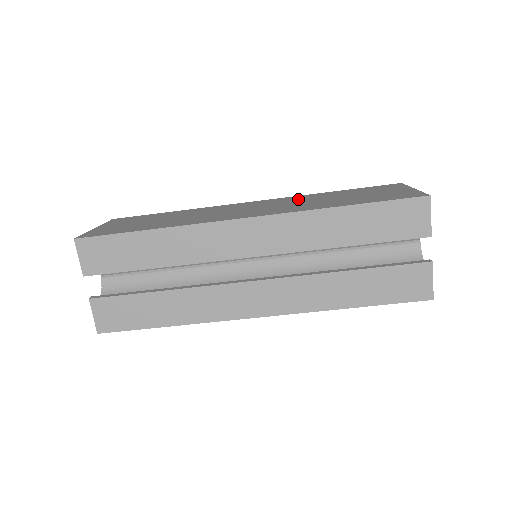
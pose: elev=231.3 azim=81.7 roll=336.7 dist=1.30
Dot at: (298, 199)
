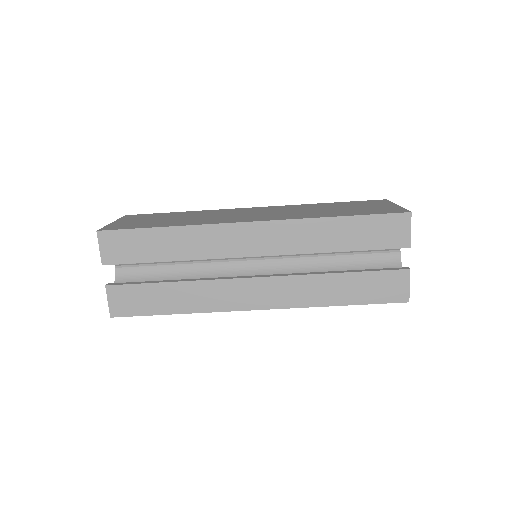
Dot at: (296, 208)
